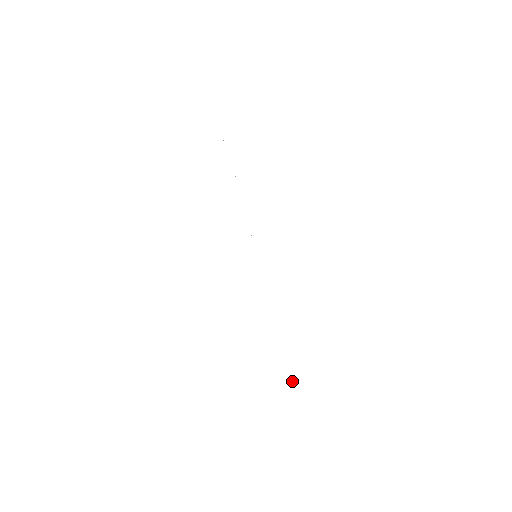
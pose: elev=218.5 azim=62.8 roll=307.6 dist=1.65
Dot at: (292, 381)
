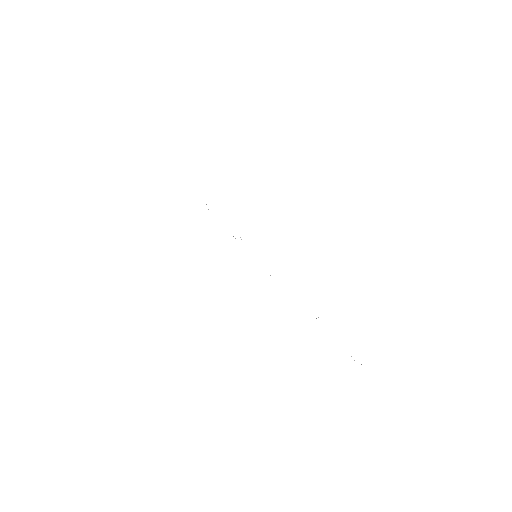
Dot at: occluded
